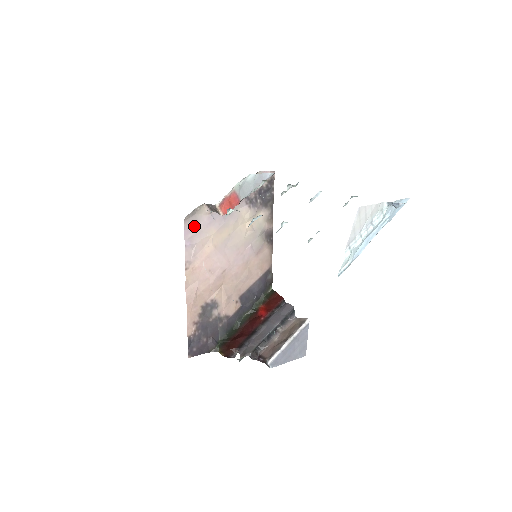
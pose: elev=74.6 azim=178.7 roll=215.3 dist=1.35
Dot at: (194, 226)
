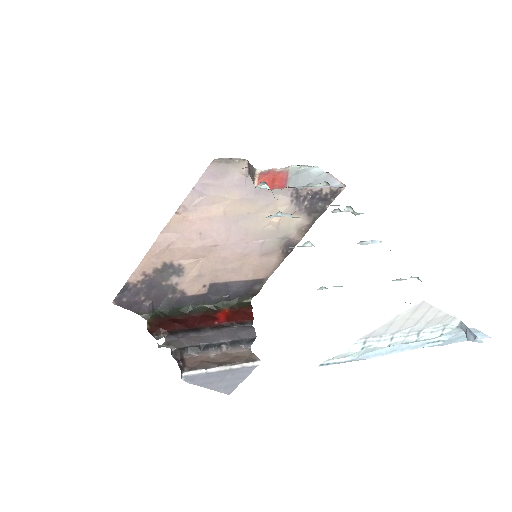
Dot at: (219, 175)
